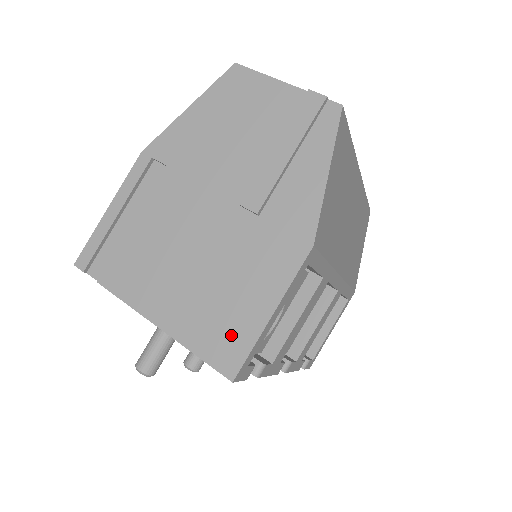
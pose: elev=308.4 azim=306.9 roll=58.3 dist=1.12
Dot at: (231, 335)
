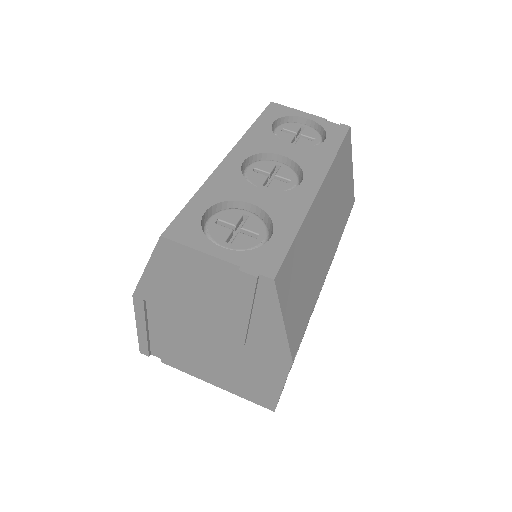
Dot at: (262, 395)
